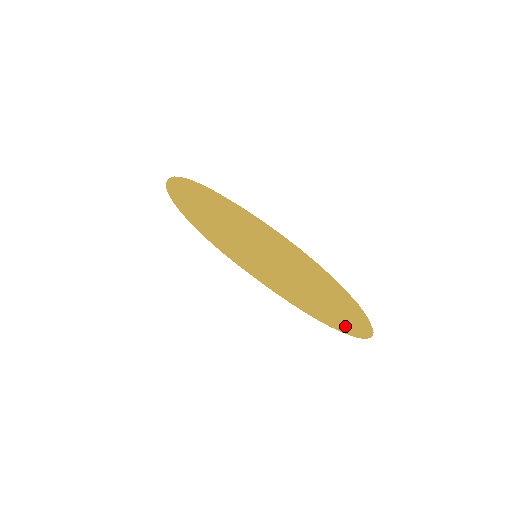
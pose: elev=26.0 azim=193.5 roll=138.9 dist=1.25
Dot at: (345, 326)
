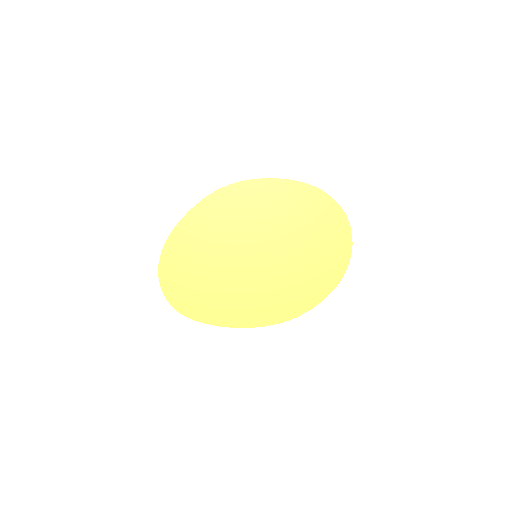
Dot at: (328, 279)
